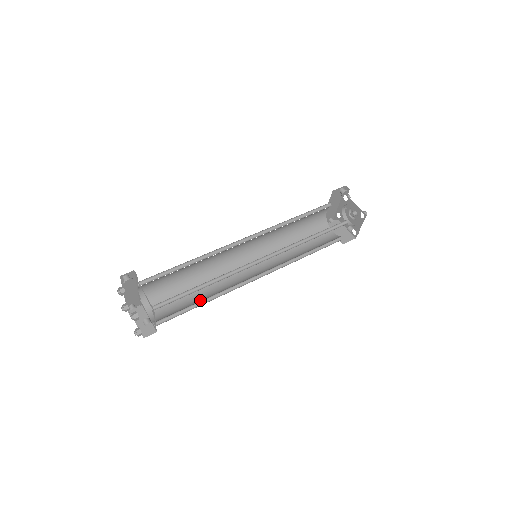
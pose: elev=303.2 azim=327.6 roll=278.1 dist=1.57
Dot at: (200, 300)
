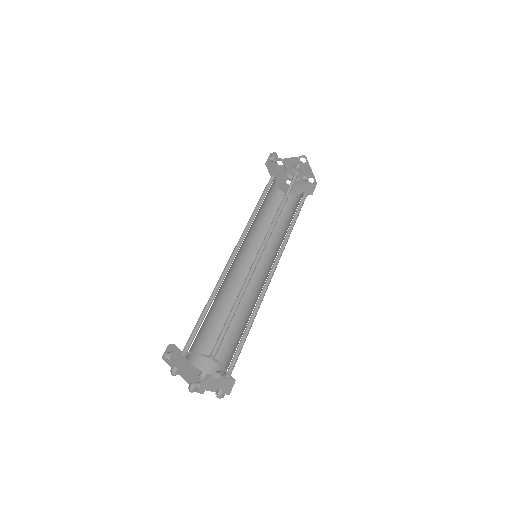
Dot at: occluded
